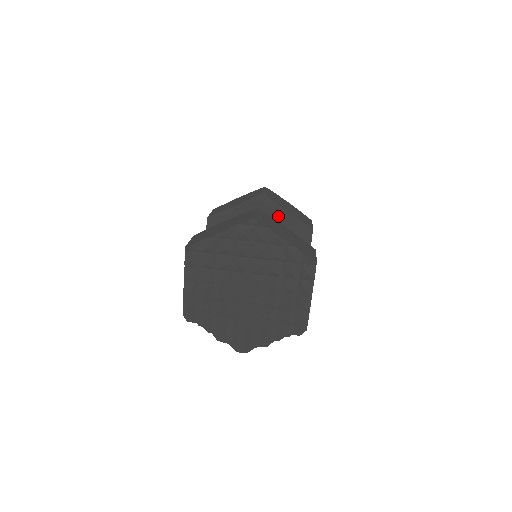
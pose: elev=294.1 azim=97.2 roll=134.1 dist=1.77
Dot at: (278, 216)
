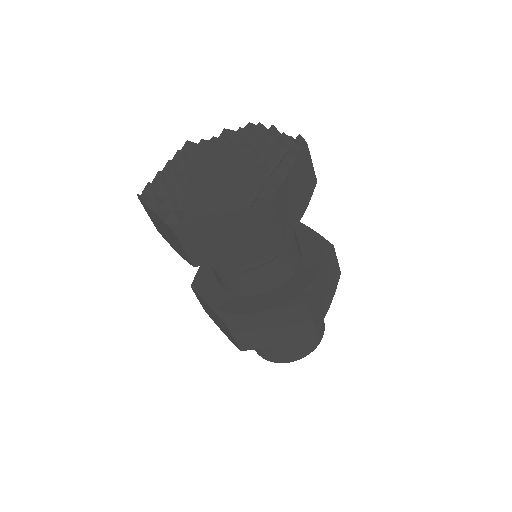
Dot at: (296, 230)
